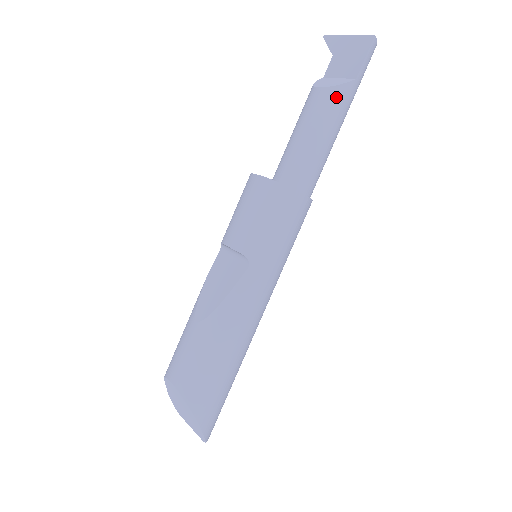
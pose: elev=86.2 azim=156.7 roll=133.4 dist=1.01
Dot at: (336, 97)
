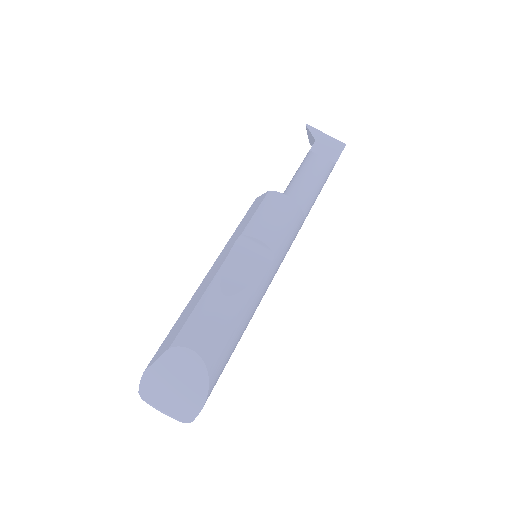
Dot at: (330, 168)
